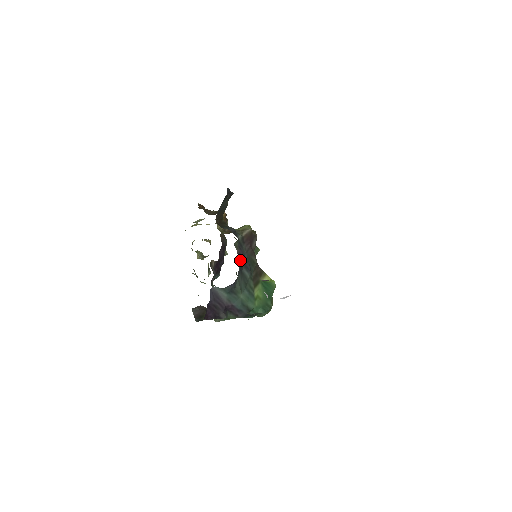
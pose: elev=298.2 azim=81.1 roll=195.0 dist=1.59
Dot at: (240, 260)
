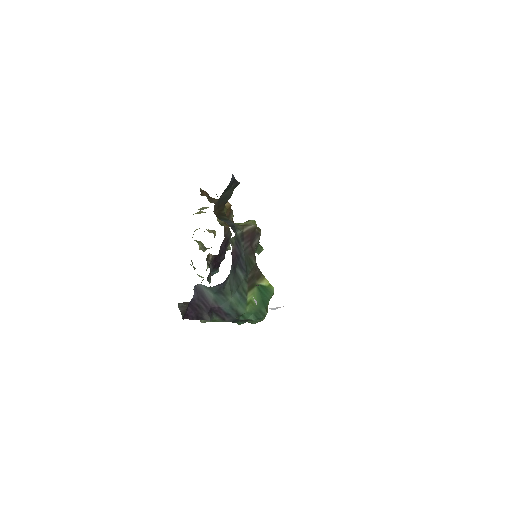
Dot at: (234, 258)
